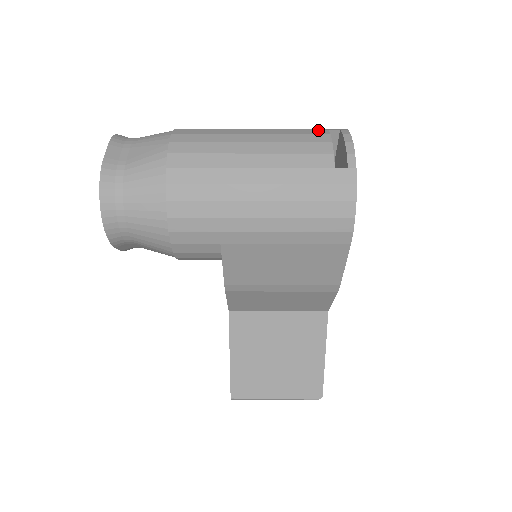
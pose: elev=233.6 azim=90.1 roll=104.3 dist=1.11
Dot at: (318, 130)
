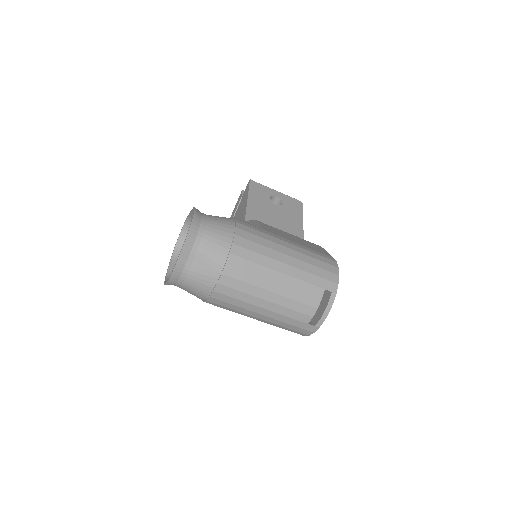
Dot at: (318, 289)
